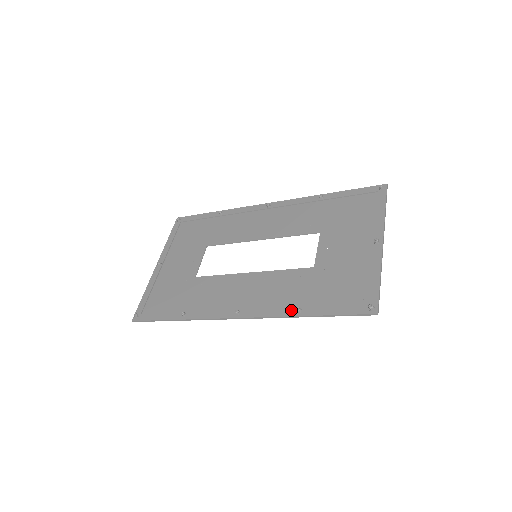
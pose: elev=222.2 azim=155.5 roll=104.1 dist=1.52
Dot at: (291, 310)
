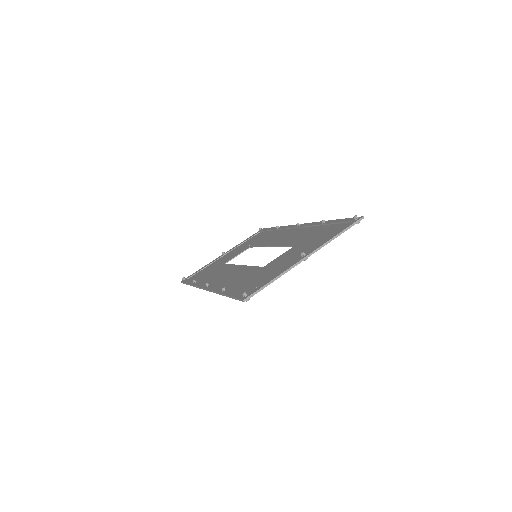
Dot at: occluded
